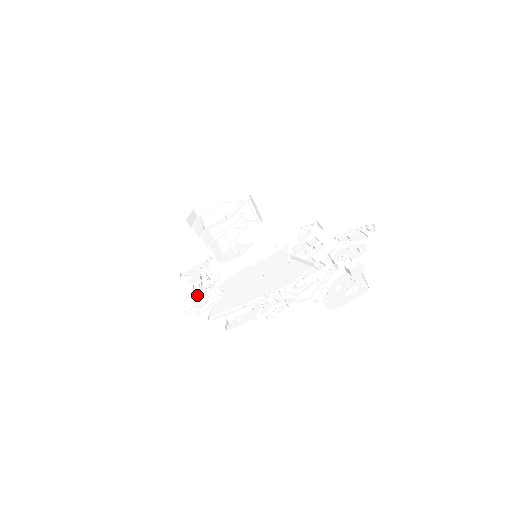
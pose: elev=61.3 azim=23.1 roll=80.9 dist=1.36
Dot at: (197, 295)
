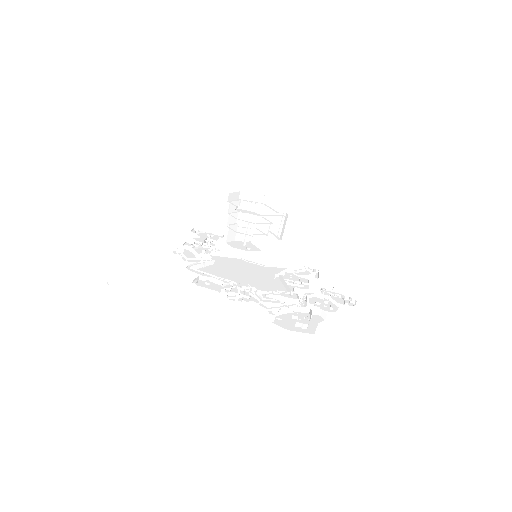
Dot at: (192, 248)
